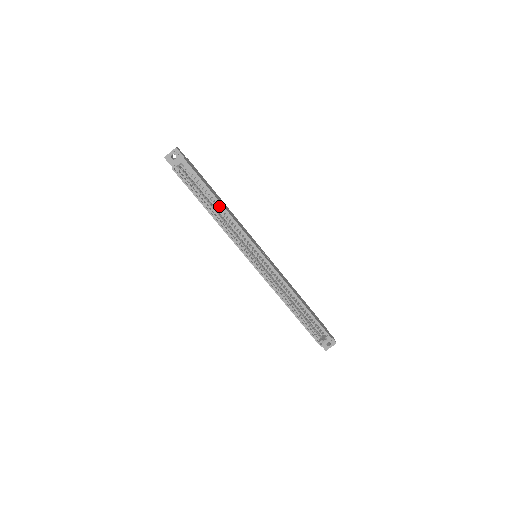
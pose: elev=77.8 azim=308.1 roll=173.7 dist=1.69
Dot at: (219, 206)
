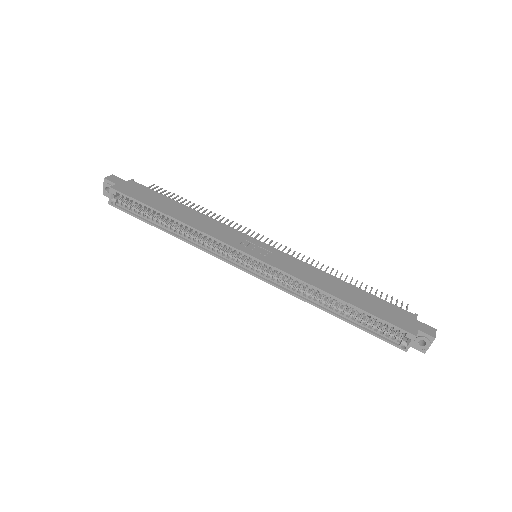
Dot at: occluded
